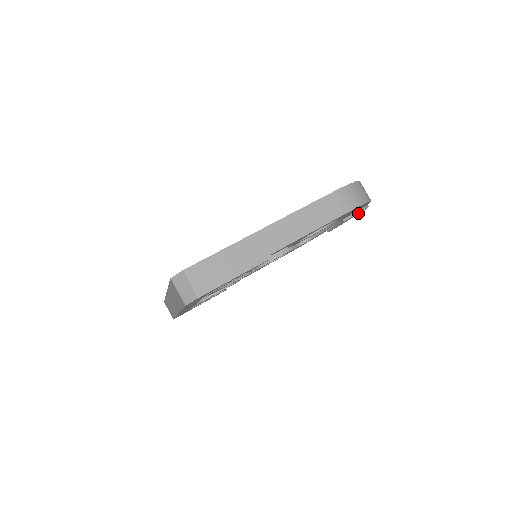
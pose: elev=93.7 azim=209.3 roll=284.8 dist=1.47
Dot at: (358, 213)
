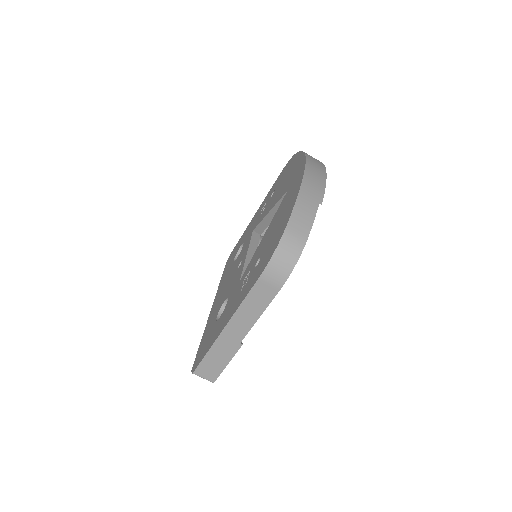
Dot at: occluded
